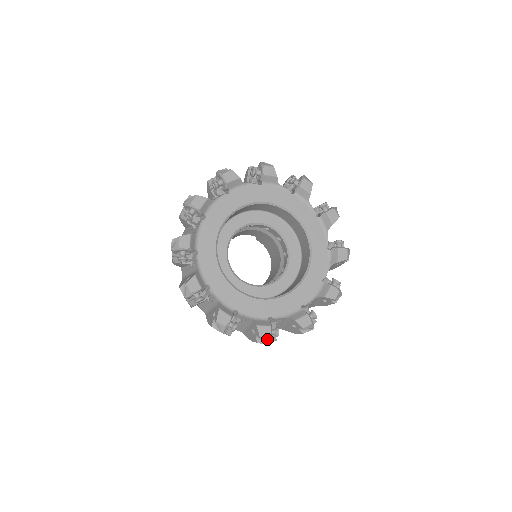
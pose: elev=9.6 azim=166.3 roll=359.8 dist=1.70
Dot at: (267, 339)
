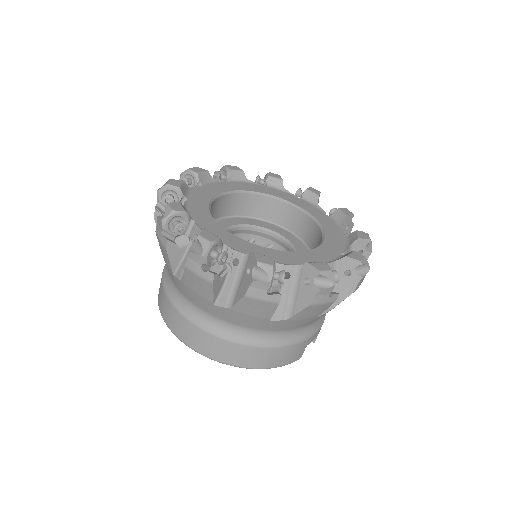
Dot at: (365, 262)
